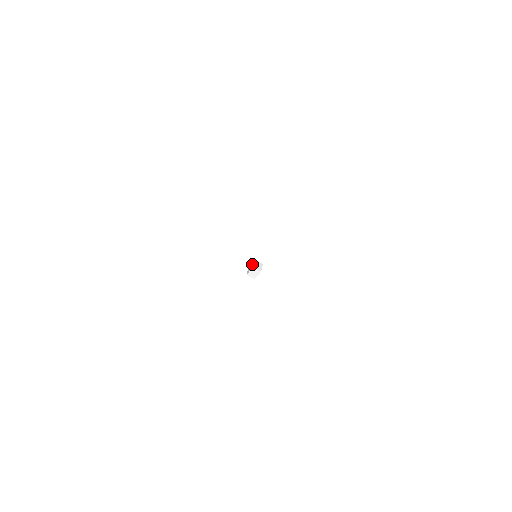
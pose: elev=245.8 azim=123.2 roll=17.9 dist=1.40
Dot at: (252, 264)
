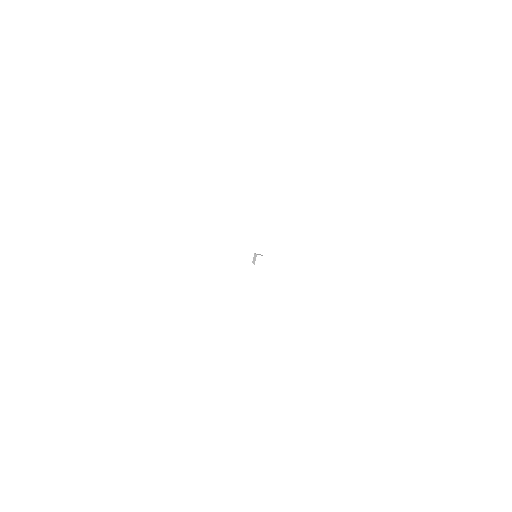
Dot at: (255, 257)
